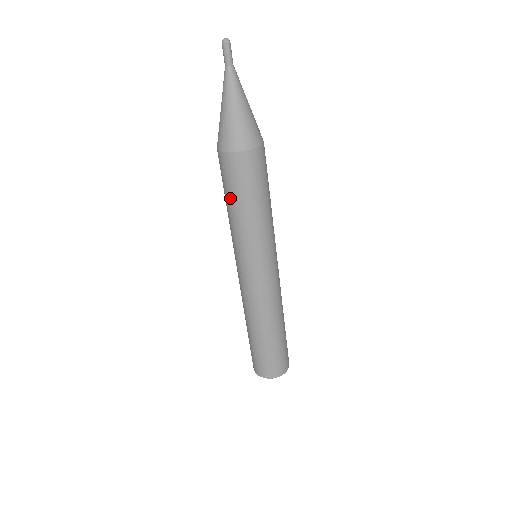
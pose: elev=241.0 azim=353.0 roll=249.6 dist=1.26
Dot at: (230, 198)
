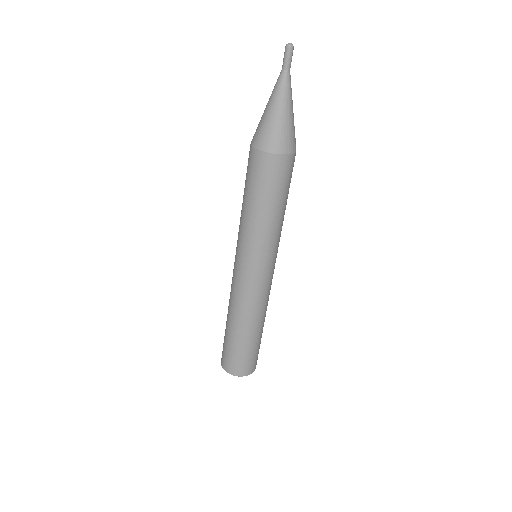
Dot at: (261, 199)
